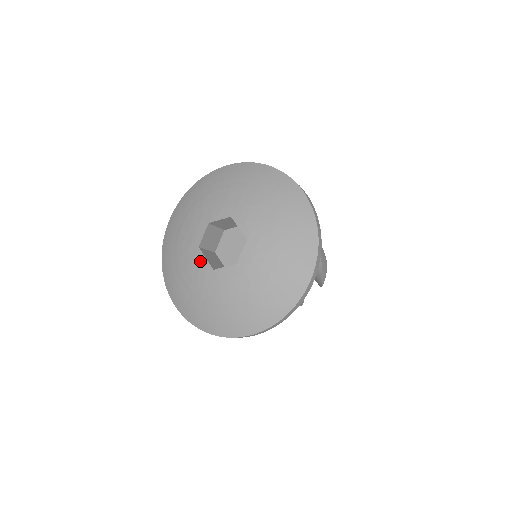
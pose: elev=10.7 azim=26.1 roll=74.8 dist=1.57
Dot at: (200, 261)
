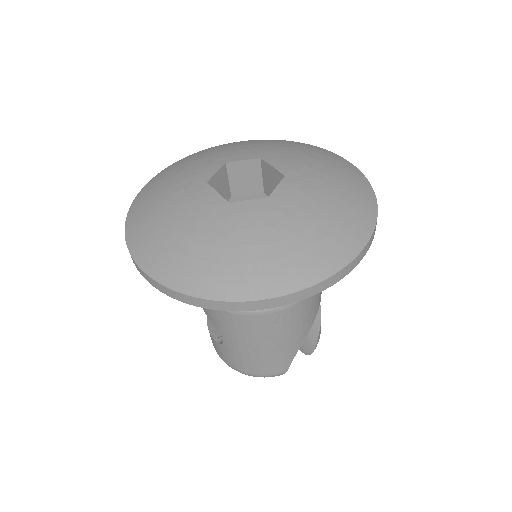
Dot at: (207, 195)
